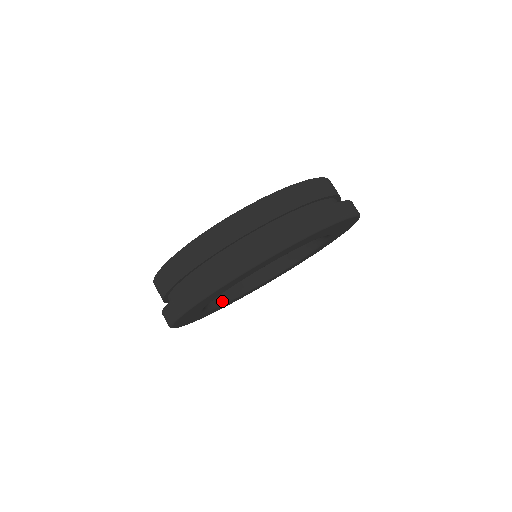
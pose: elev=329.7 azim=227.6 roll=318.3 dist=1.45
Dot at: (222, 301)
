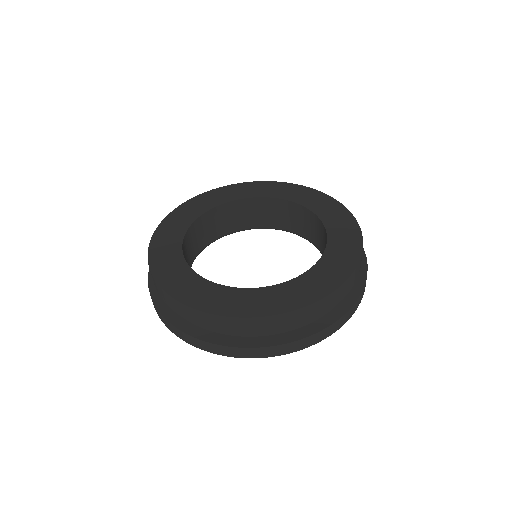
Dot at: occluded
